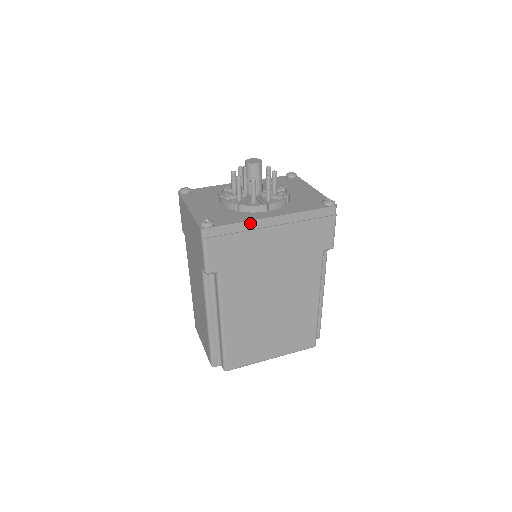
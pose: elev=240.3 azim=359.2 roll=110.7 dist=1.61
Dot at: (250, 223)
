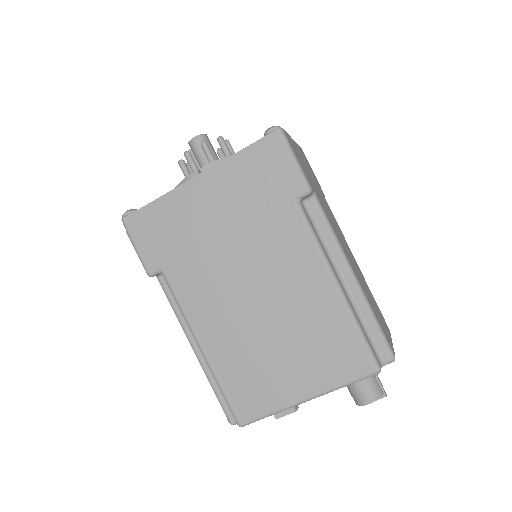
Dot at: (171, 194)
